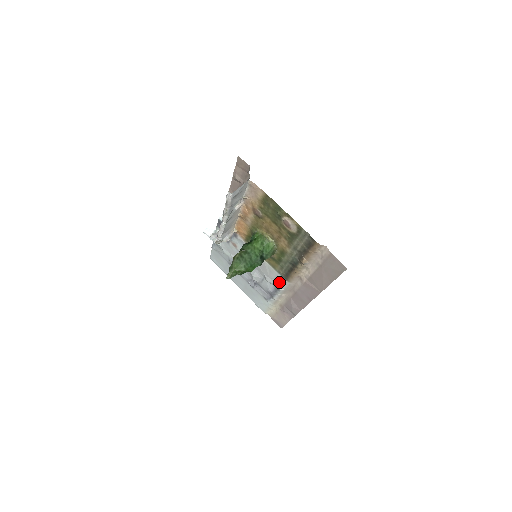
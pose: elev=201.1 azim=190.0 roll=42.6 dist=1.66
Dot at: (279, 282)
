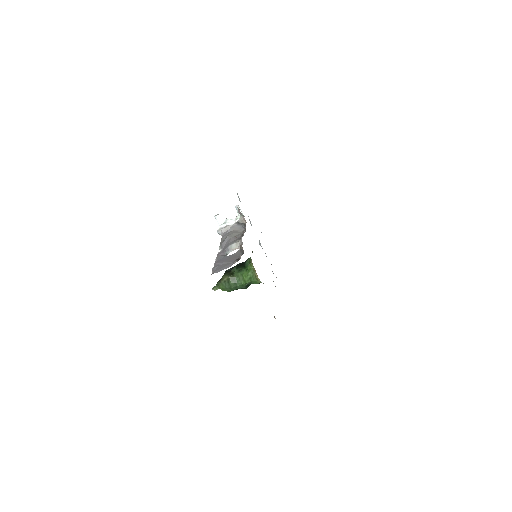
Dot at: occluded
